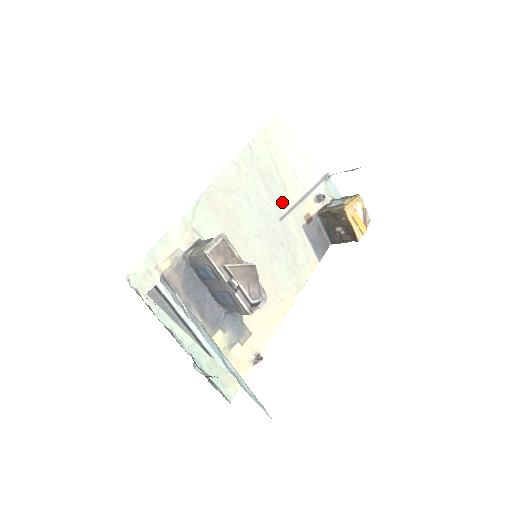
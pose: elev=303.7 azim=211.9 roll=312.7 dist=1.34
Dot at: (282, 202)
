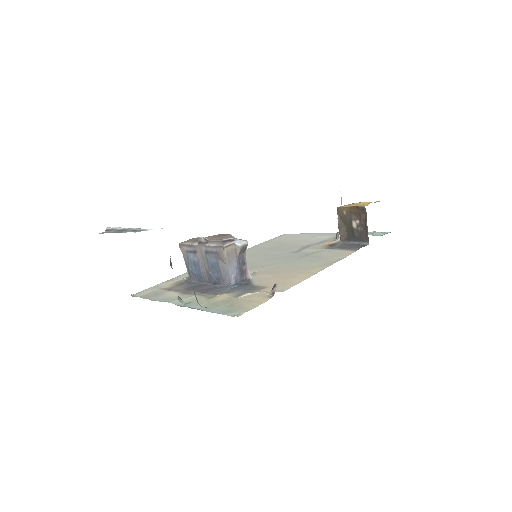
Dot at: (294, 249)
